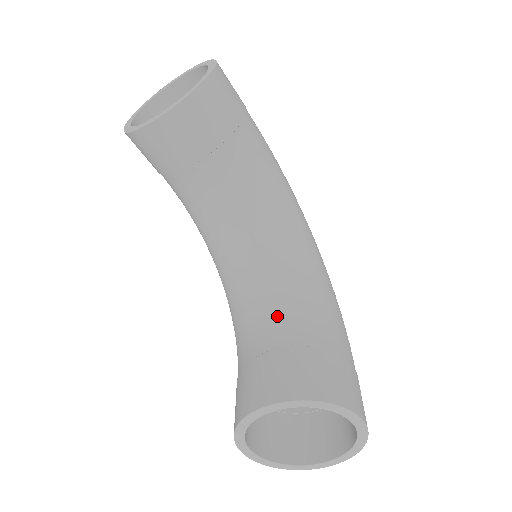
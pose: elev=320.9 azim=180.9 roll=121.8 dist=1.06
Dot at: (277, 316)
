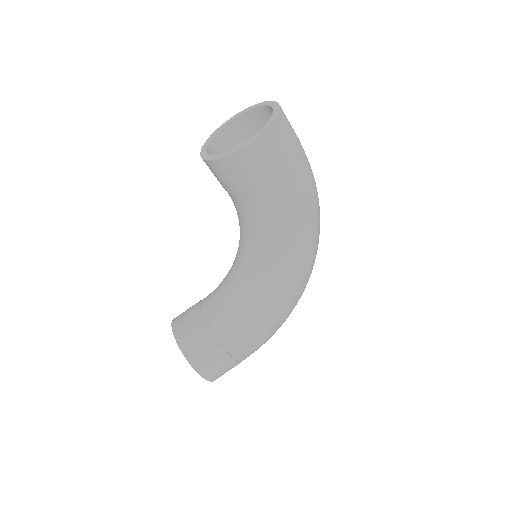
Dot at: (220, 299)
